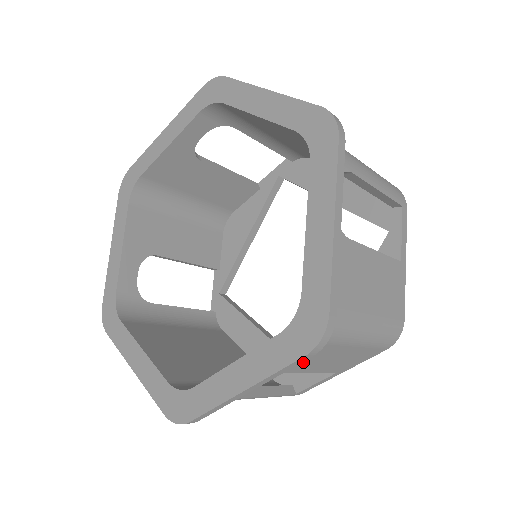
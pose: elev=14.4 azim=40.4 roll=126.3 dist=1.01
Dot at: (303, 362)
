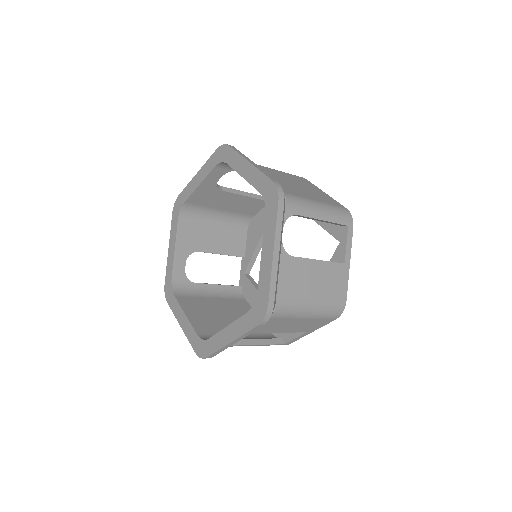
Dot at: (272, 327)
